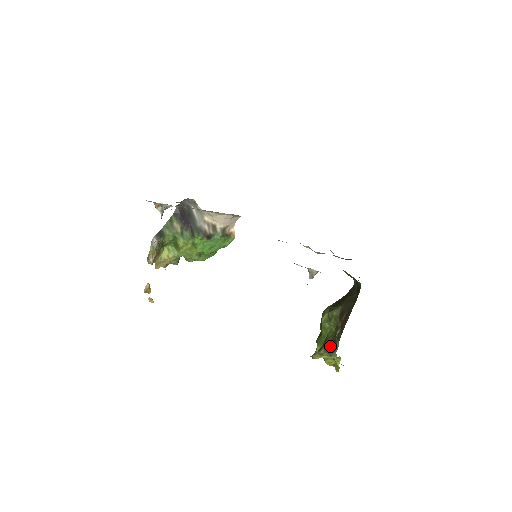
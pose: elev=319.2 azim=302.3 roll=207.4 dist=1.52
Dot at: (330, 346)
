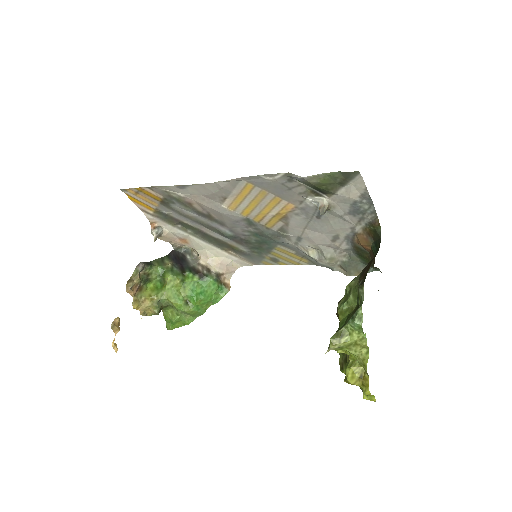
Dot at: (352, 315)
